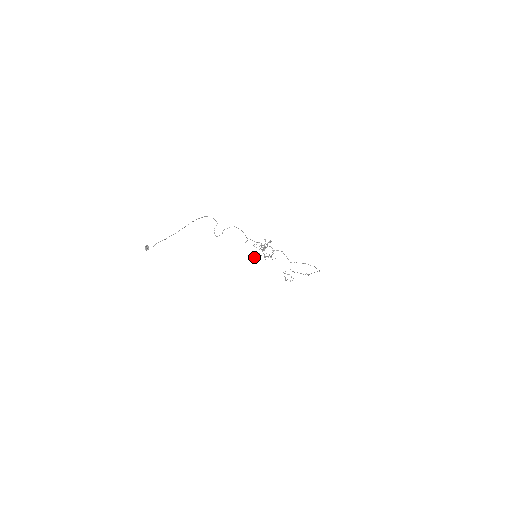
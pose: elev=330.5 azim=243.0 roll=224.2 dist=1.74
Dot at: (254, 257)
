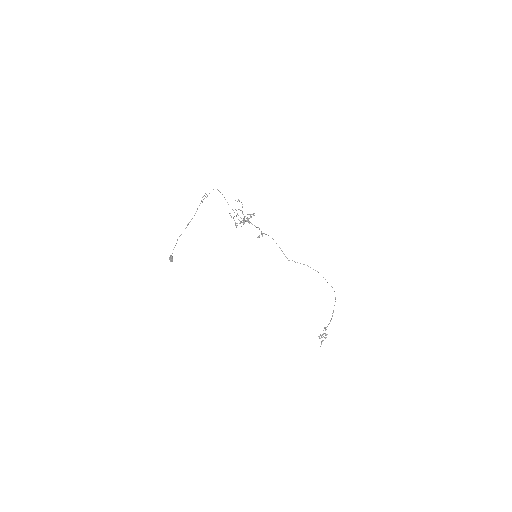
Dot at: occluded
